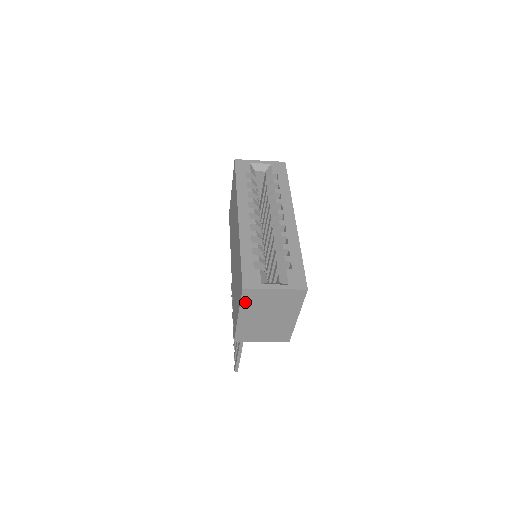
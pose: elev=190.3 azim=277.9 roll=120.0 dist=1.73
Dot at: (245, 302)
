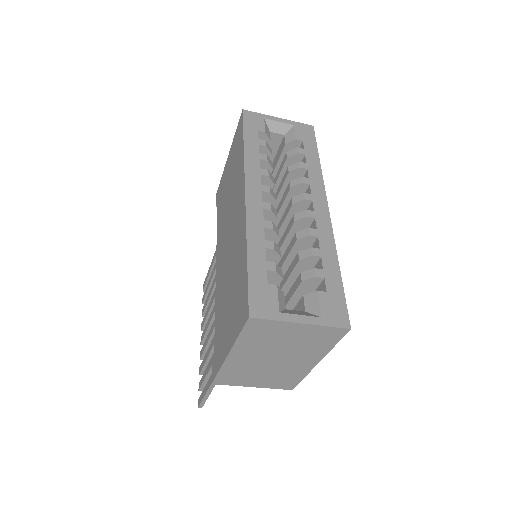
Dot at: (246, 336)
